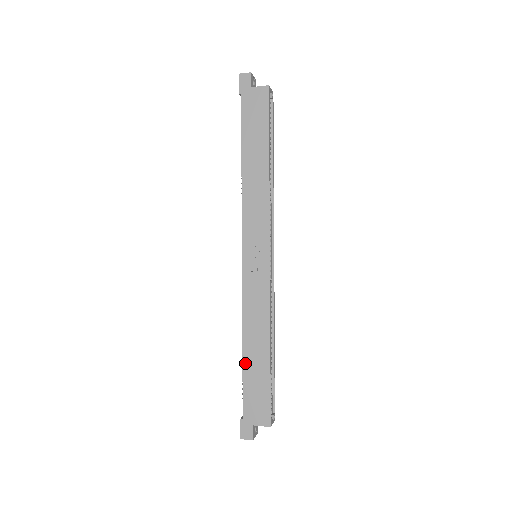
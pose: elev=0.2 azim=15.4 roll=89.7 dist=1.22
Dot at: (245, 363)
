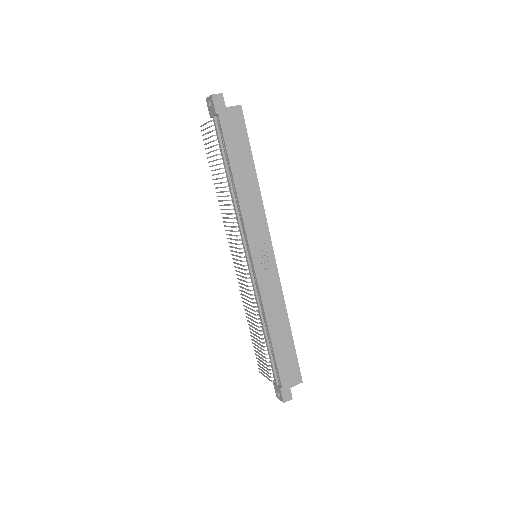
Dot at: (274, 345)
